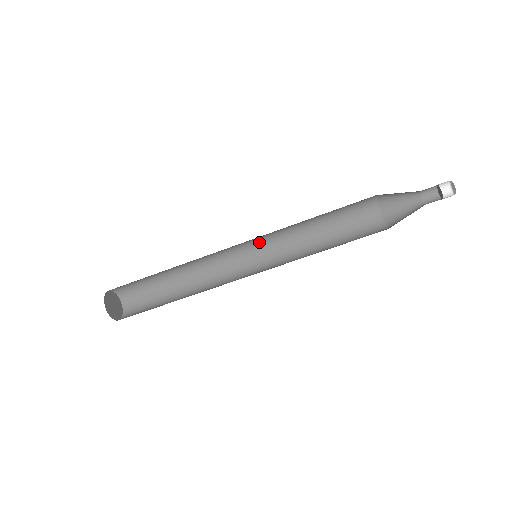
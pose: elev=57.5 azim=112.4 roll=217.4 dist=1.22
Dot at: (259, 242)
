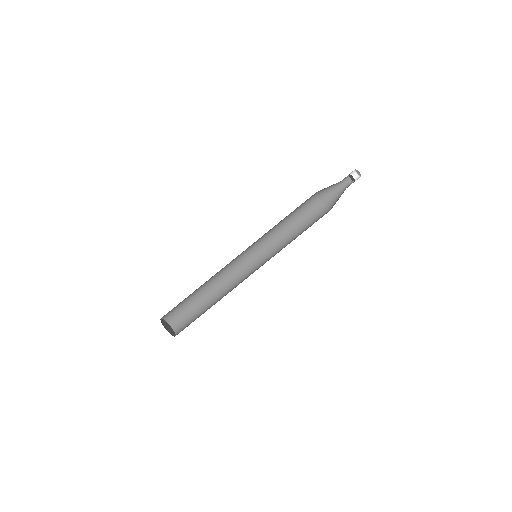
Dot at: (252, 246)
